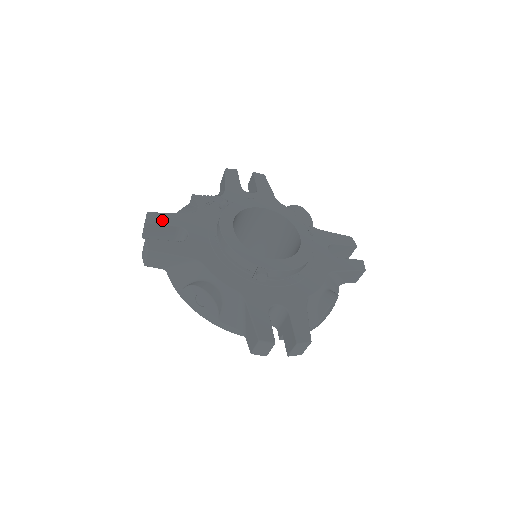
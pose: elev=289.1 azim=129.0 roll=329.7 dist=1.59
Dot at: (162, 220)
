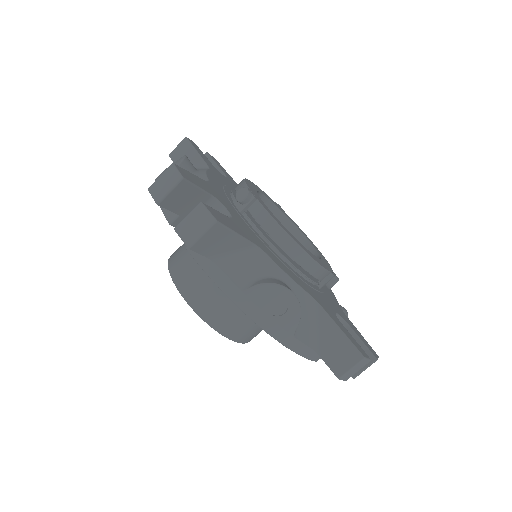
Dot at: (219, 164)
